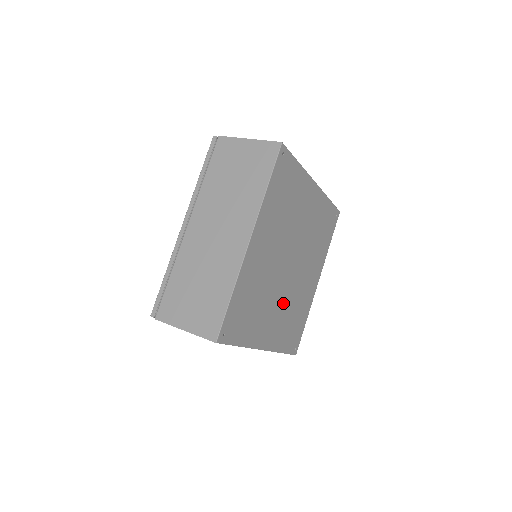
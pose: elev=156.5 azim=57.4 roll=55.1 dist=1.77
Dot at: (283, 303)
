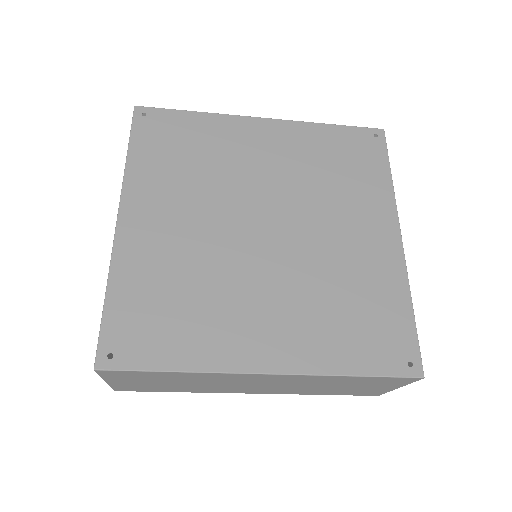
Dot at: (201, 242)
